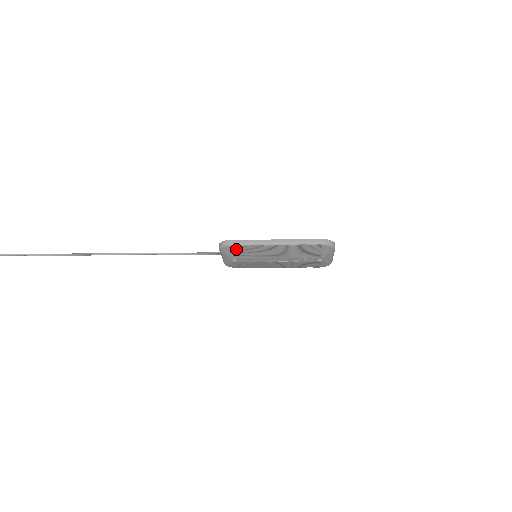
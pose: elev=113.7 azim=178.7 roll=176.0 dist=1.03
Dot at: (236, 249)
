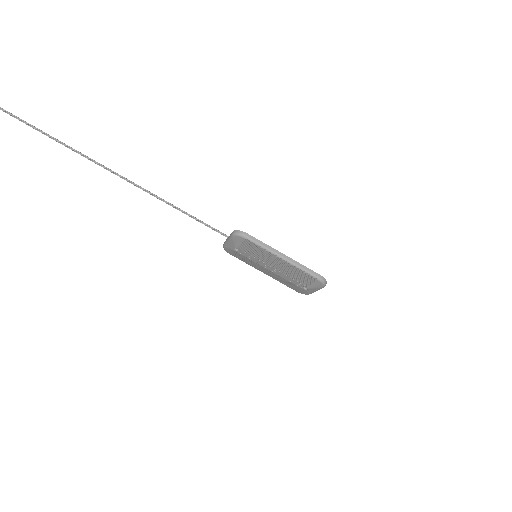
Dot at: (247, 243)
